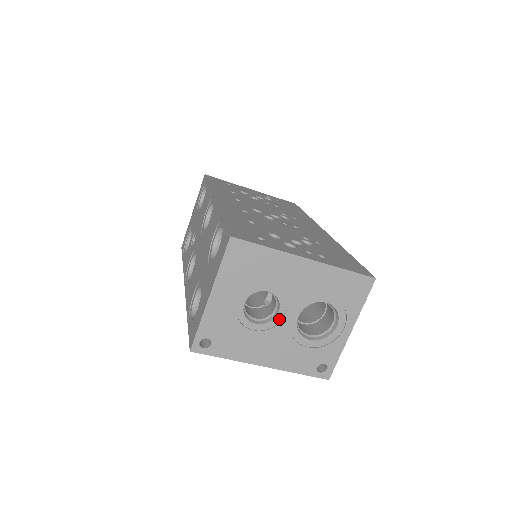
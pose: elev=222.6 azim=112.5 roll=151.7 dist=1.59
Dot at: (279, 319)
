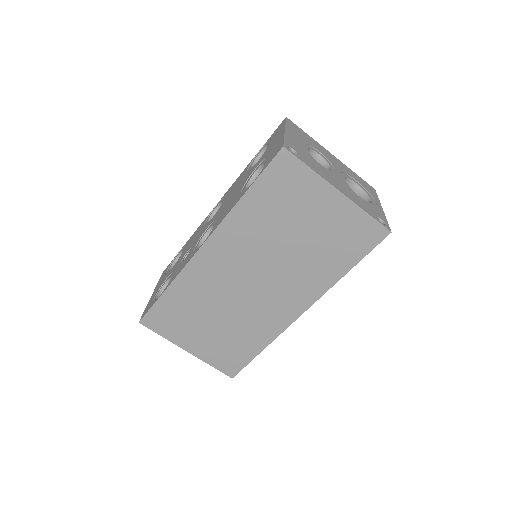
Dot at: (334, 172)
